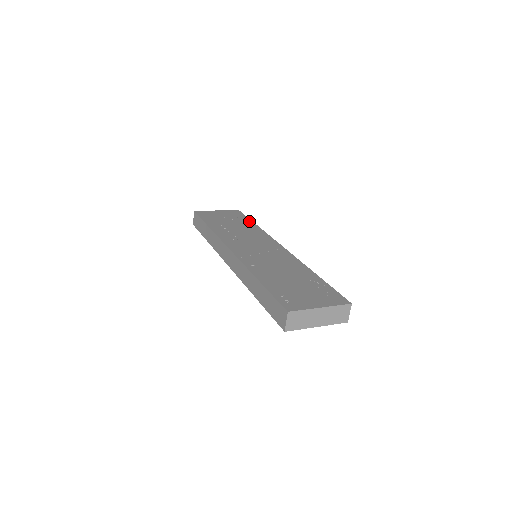
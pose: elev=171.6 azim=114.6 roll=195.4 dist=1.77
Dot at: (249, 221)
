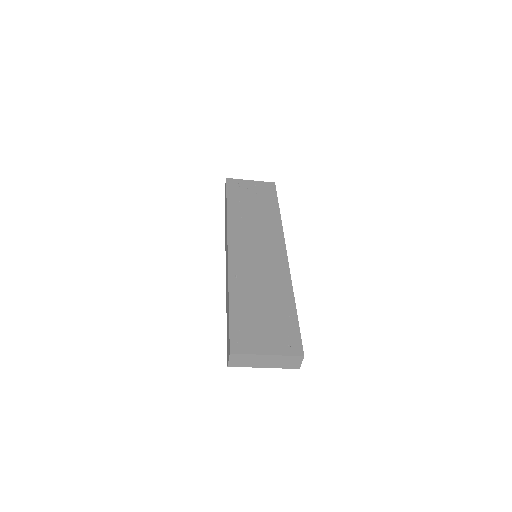
Dot at: (275, 203)
